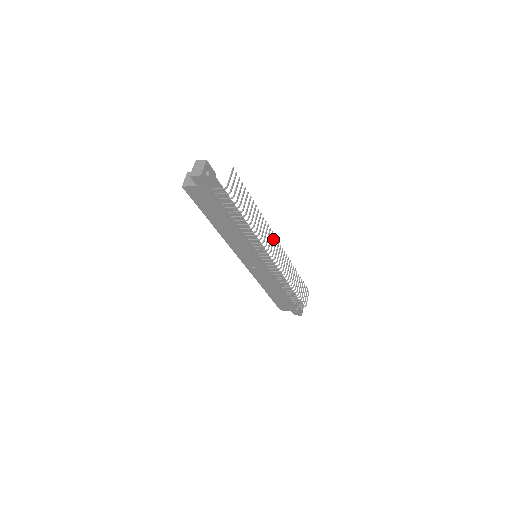
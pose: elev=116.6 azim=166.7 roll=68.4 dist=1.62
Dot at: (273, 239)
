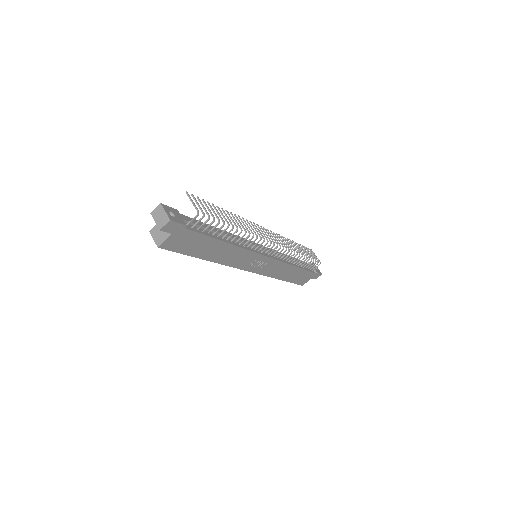
Dot at: occluded
